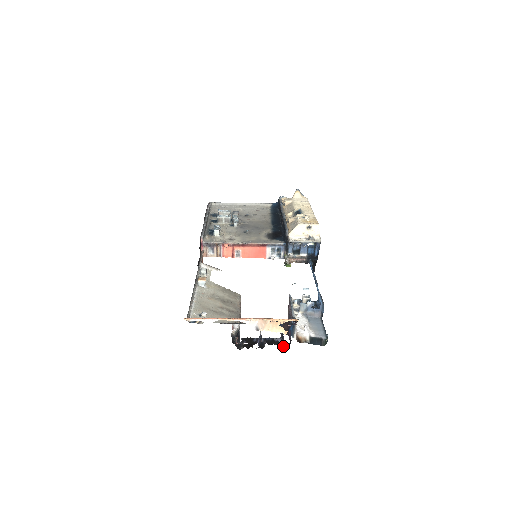
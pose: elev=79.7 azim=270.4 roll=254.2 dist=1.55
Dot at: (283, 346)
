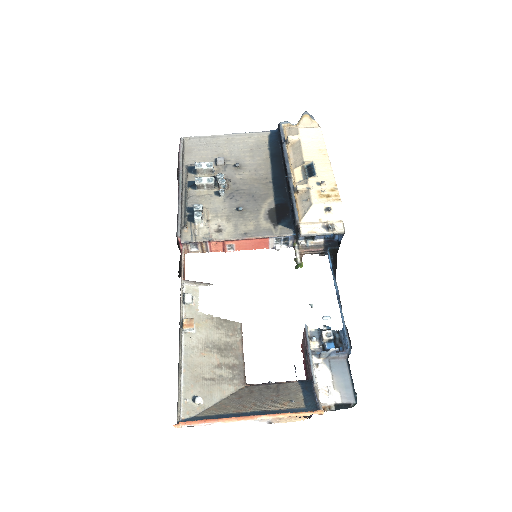
Dot at: occluded
